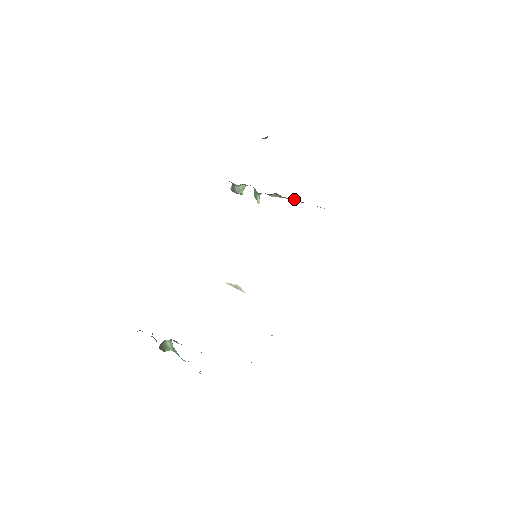
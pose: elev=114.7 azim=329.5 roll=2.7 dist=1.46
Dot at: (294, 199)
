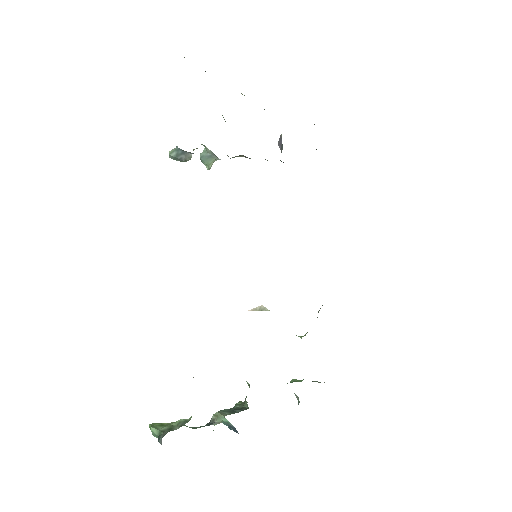
Dot at: occluded
